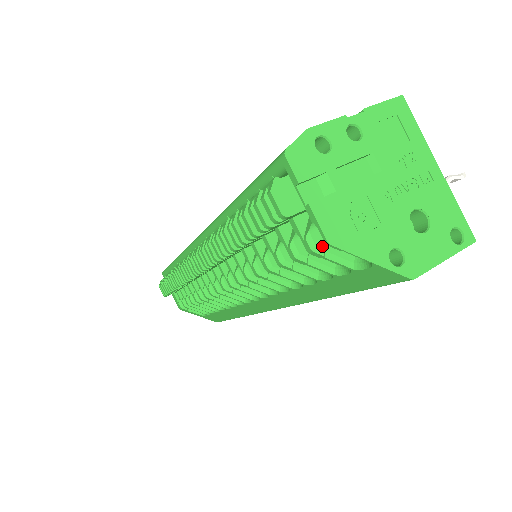
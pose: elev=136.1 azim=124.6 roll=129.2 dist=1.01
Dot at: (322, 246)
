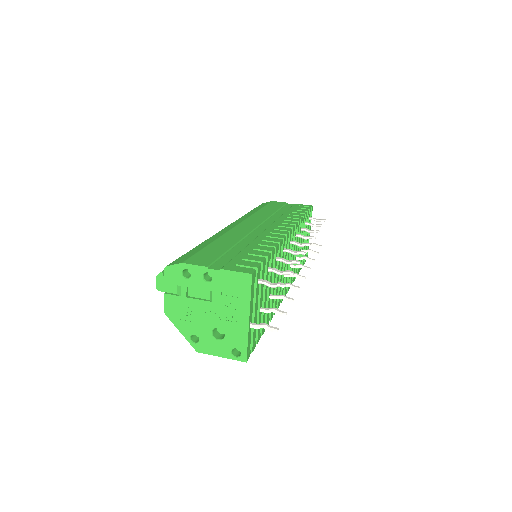
Dot at: occluded
